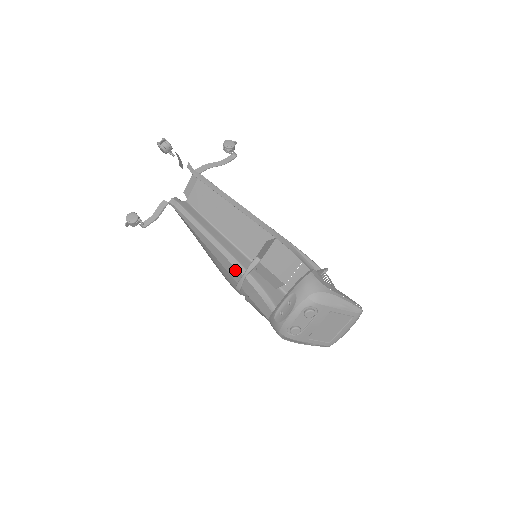
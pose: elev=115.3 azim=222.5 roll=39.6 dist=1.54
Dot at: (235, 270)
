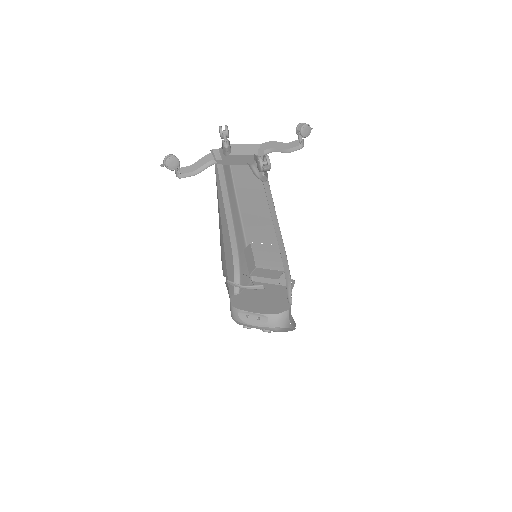
Dot at: (229, 243)
